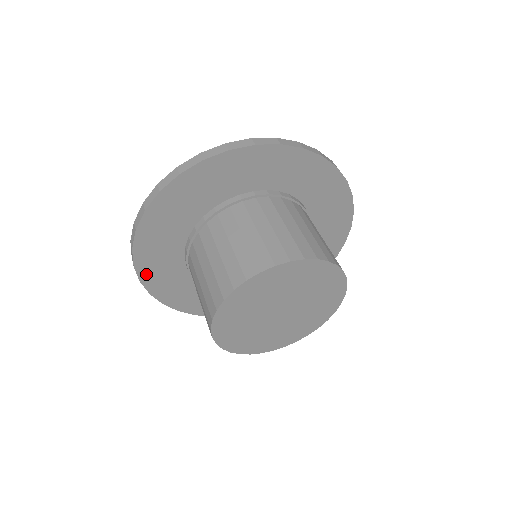
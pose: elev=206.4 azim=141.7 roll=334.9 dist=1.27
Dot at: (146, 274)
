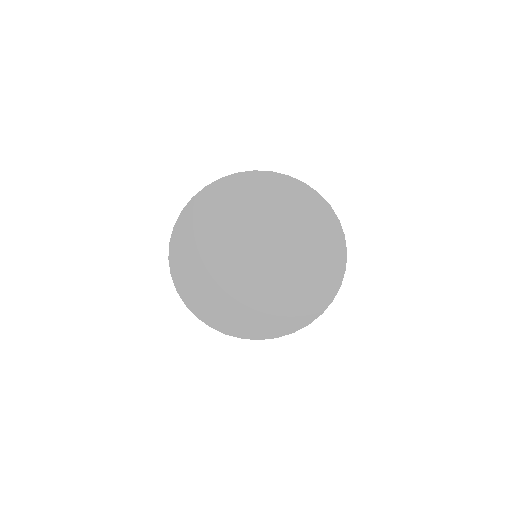
Dot at: (210, 319)
